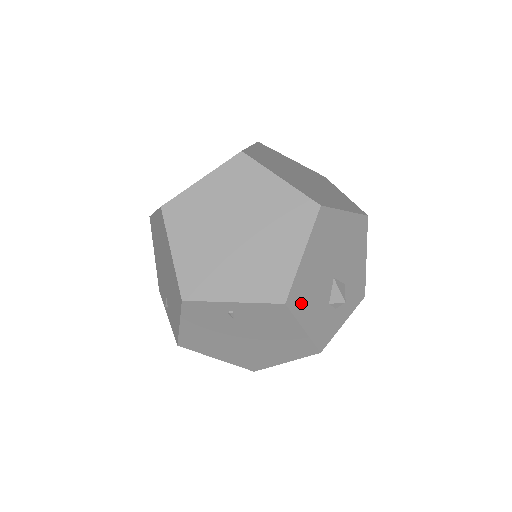
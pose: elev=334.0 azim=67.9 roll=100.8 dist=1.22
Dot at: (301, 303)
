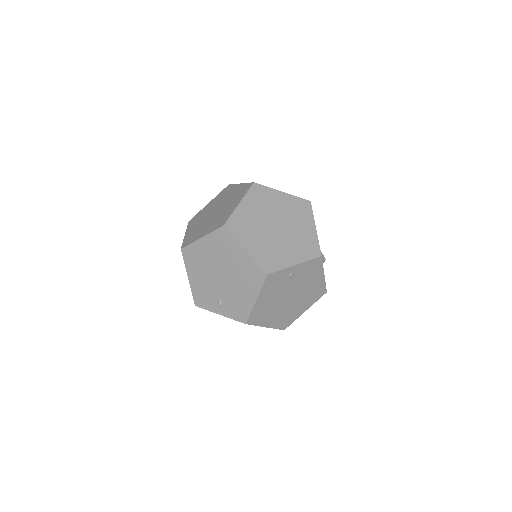
Dot at: occluded
